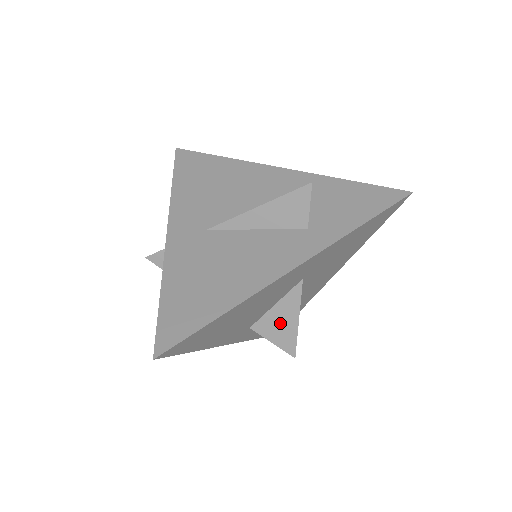
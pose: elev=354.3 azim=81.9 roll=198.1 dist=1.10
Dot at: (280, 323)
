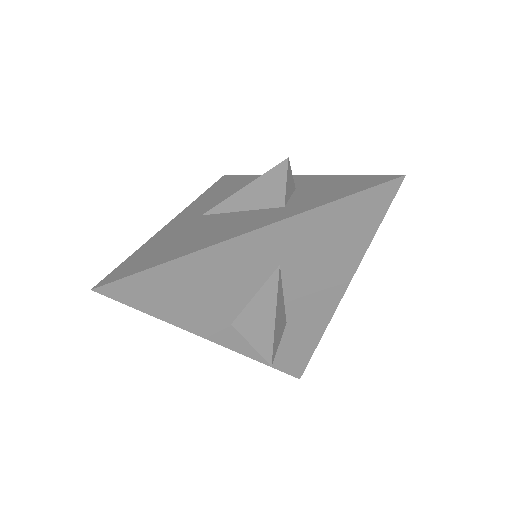
Dot at: (258, 319)
